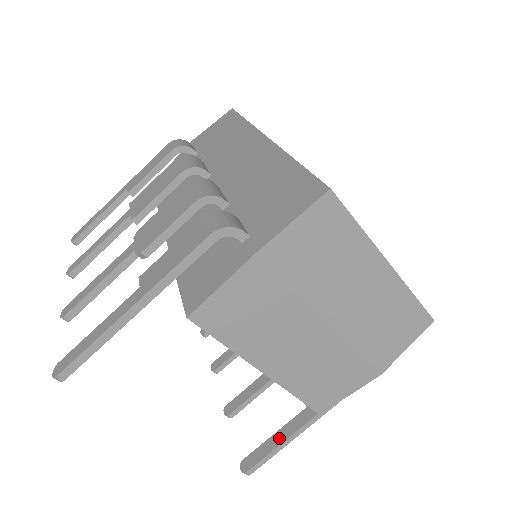
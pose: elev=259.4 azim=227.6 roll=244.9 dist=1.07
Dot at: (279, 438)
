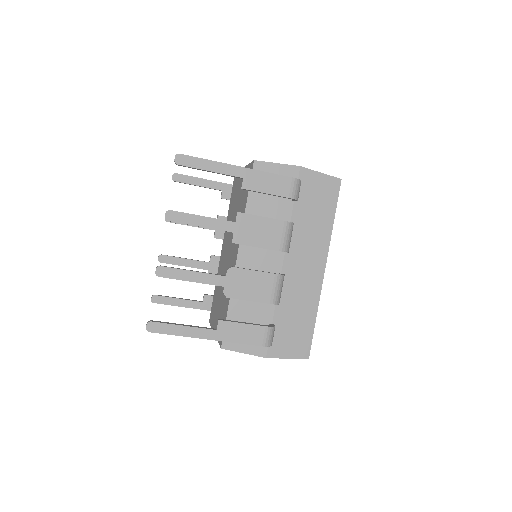
Dot at: (180, 303)
